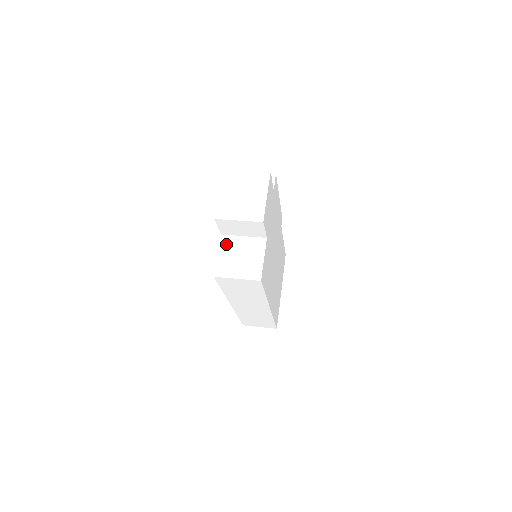
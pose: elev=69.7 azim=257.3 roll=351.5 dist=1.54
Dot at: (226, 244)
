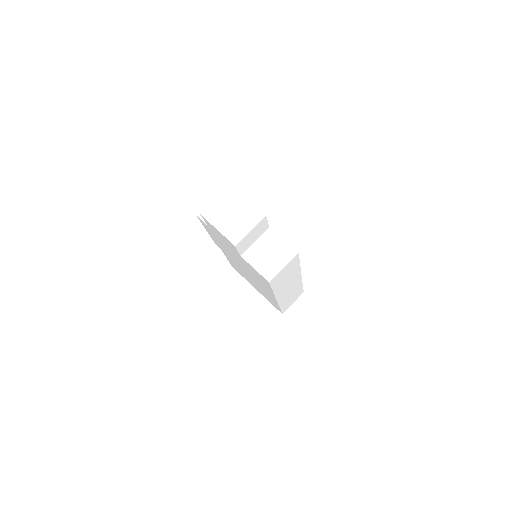
Dot at: (251, 257)
